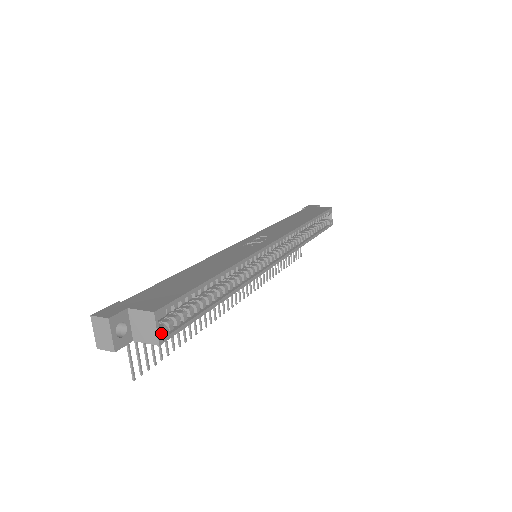
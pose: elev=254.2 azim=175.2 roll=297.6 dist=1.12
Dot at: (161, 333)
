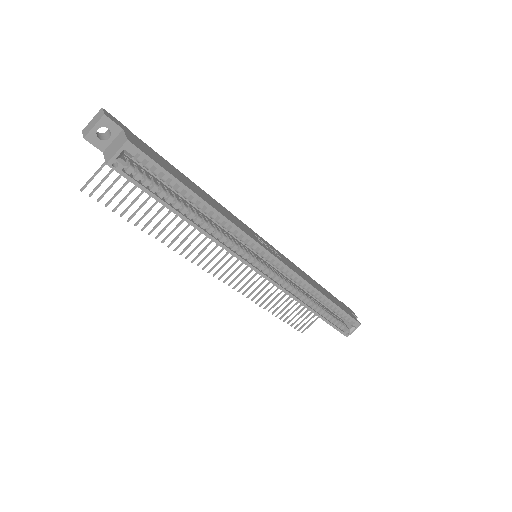
Dot at: (117, 160)
